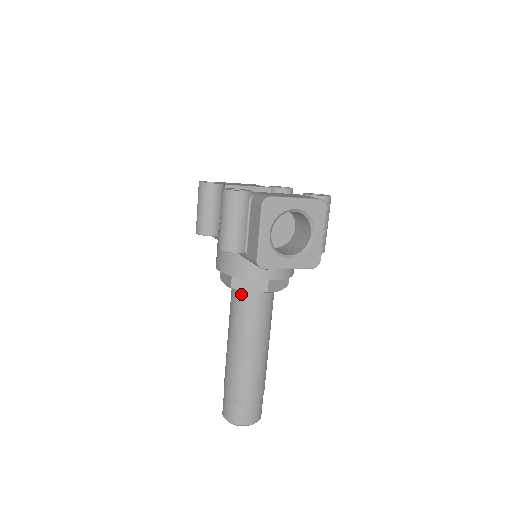
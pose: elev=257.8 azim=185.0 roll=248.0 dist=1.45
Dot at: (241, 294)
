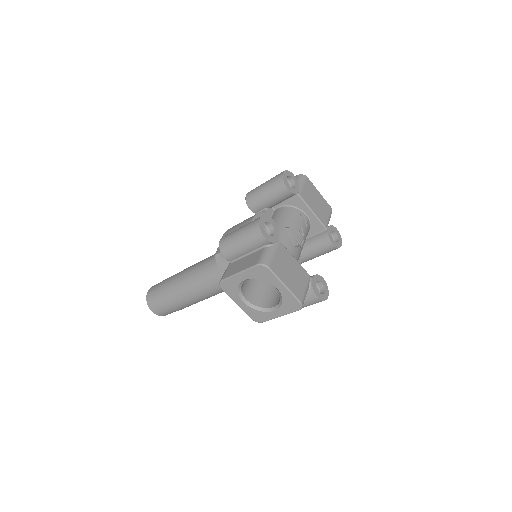
Dot at: occluded
